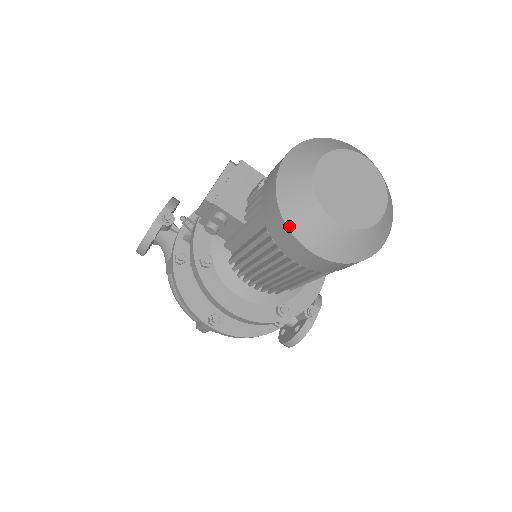
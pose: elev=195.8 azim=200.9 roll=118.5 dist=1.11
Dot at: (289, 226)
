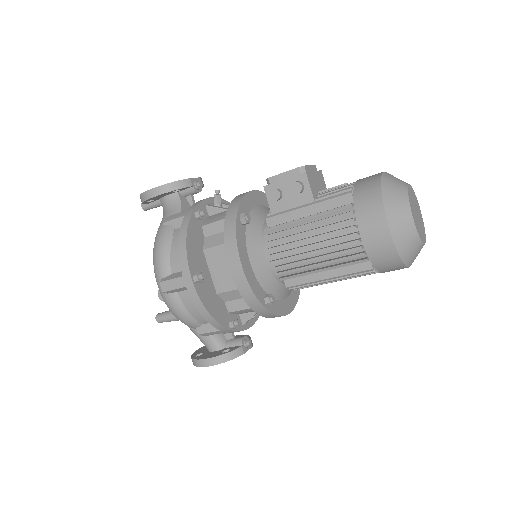
Dot at: (384, 201)
